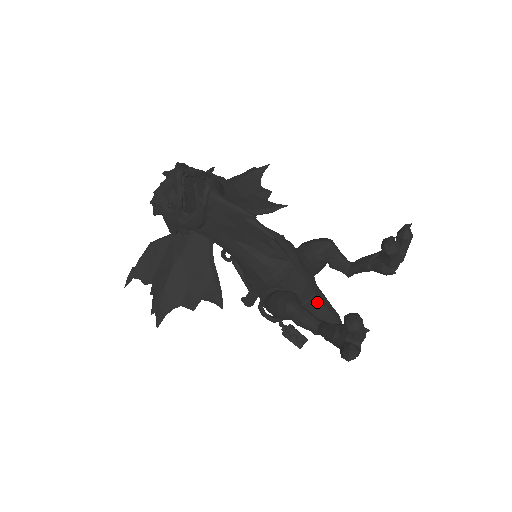
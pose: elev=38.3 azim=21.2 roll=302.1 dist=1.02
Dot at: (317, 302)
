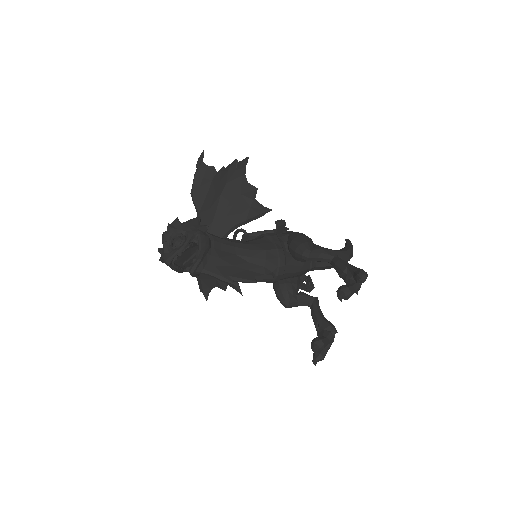
Dot at: (316, 267)
